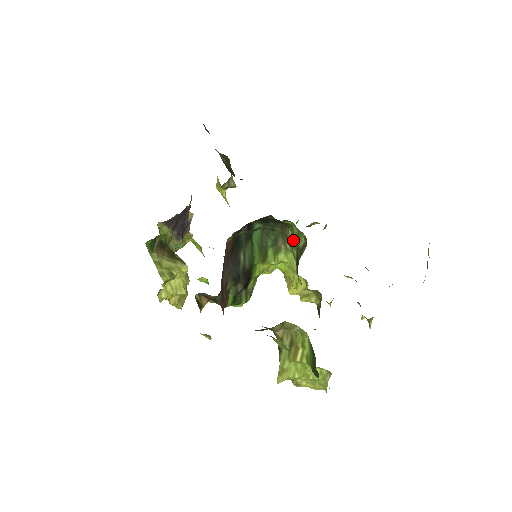
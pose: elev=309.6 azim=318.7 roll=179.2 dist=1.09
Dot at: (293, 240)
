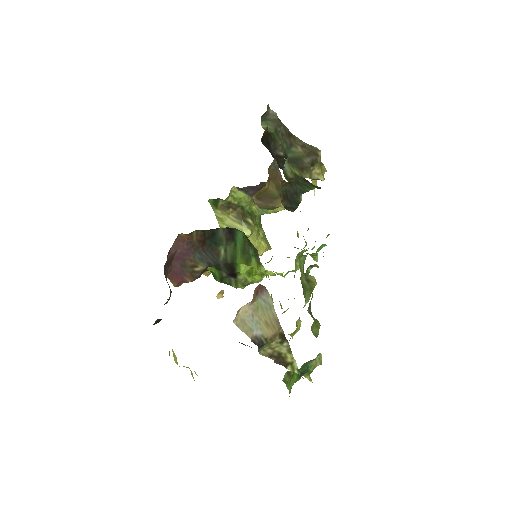
Dot at: occluded
